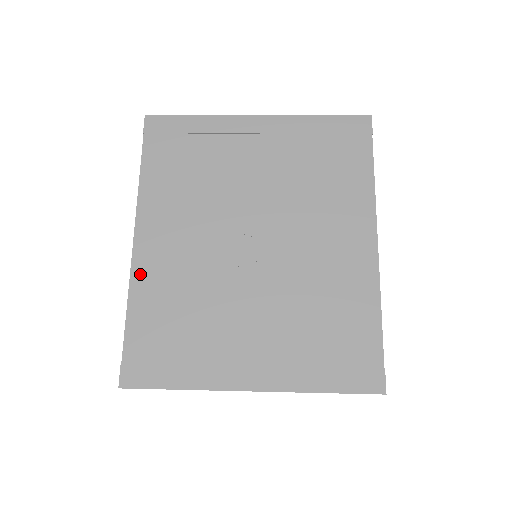
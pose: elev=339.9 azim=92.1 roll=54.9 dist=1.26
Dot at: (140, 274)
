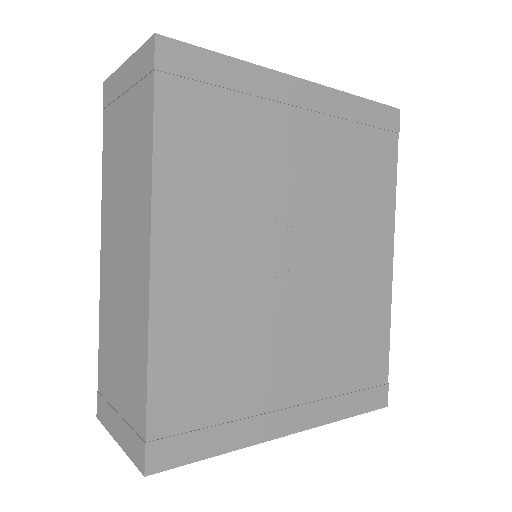
Dot at: (163, 311)
